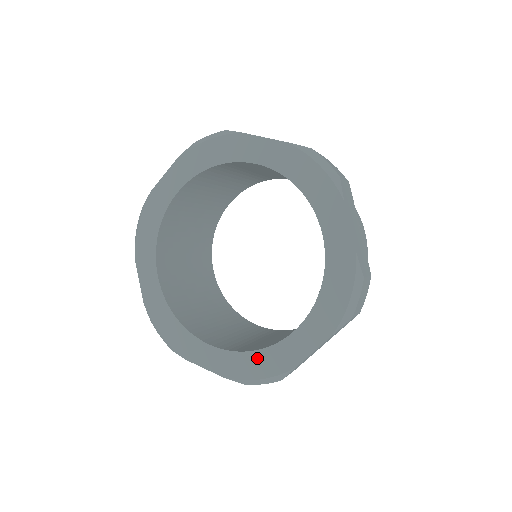
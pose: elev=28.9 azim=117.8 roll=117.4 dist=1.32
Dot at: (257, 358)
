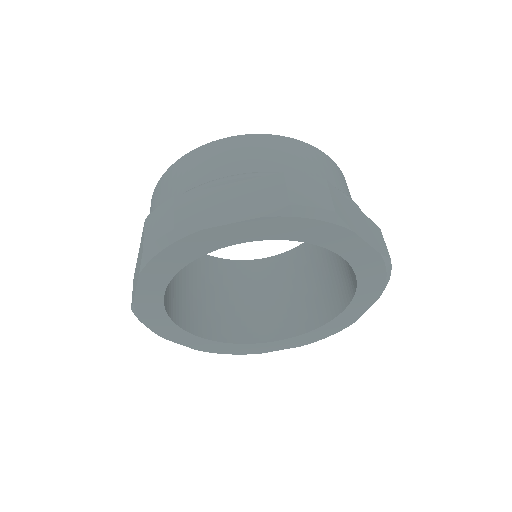
Dot at: (235, 347)
